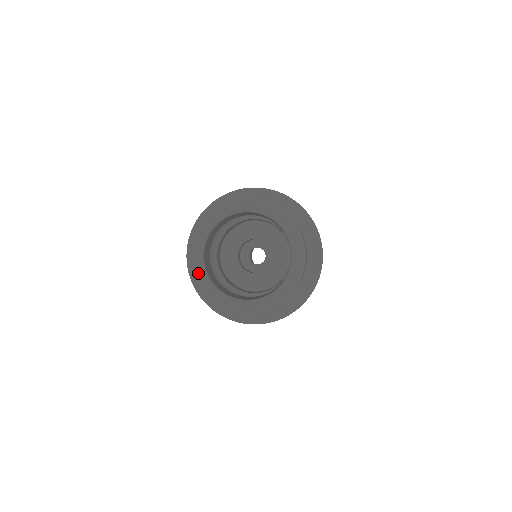
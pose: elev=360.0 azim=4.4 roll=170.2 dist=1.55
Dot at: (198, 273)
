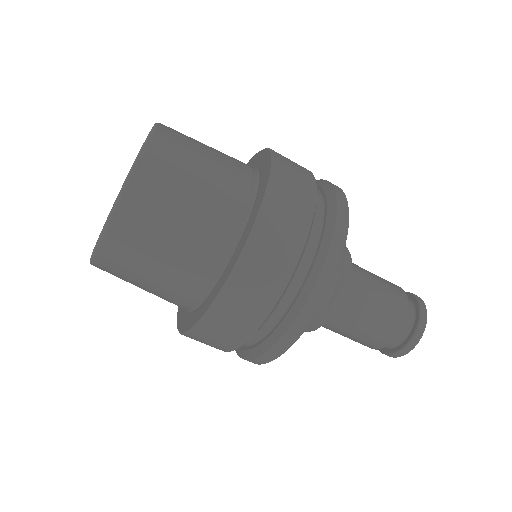
Dot at: occluded
